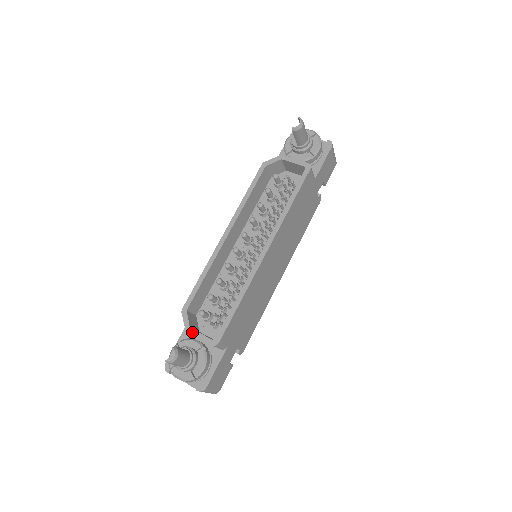
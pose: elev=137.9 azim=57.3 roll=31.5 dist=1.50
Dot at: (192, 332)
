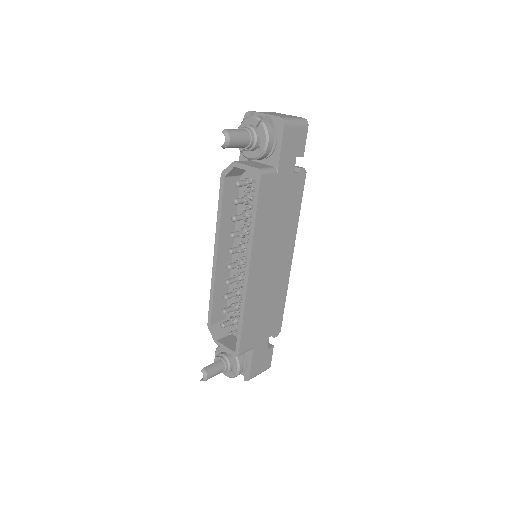
Dot at: (219, 345)
